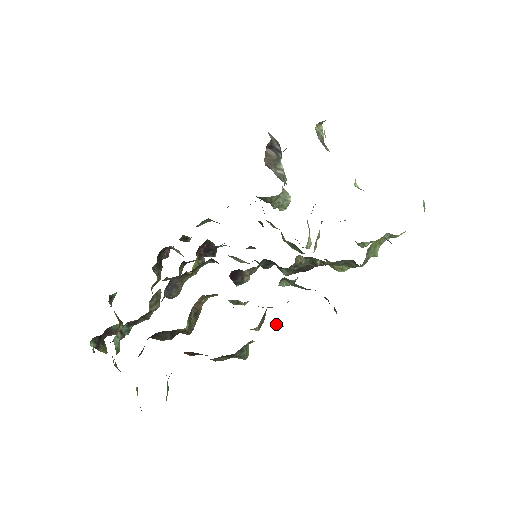
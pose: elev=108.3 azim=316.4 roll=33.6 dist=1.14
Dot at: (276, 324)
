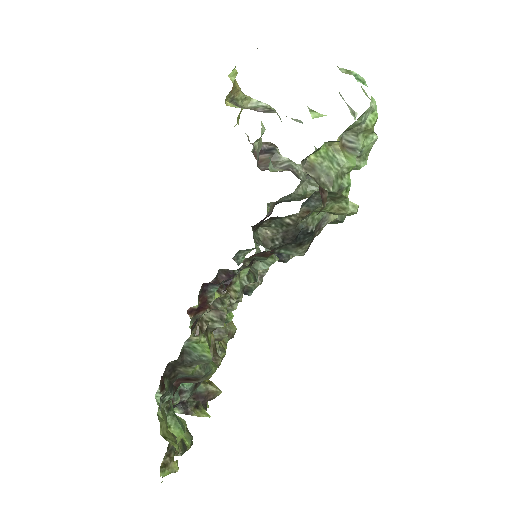
Dot at: (216, 309)
